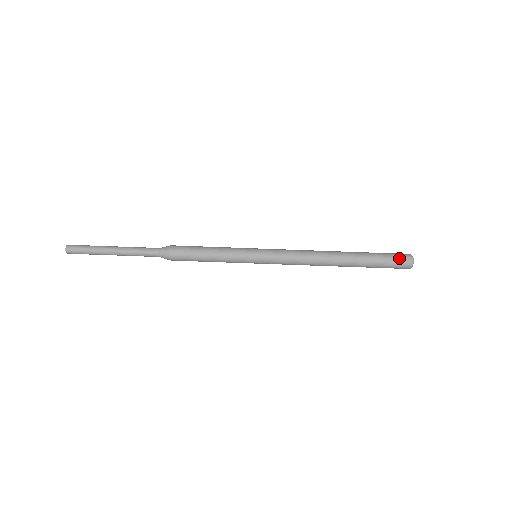
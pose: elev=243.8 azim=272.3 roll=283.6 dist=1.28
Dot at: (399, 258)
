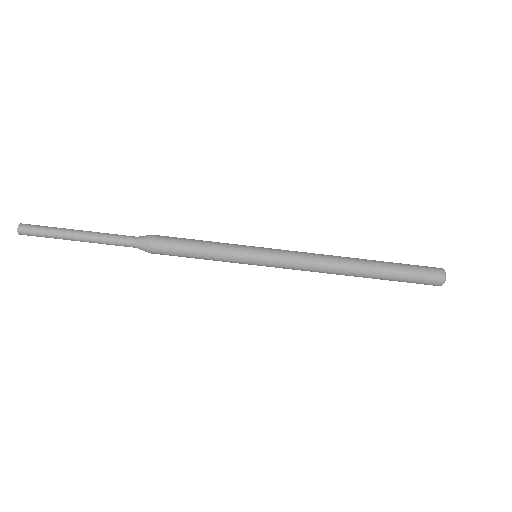
Dot at: (429, 271)
